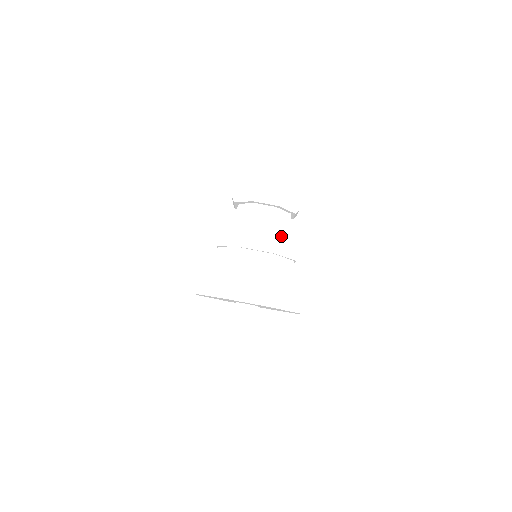
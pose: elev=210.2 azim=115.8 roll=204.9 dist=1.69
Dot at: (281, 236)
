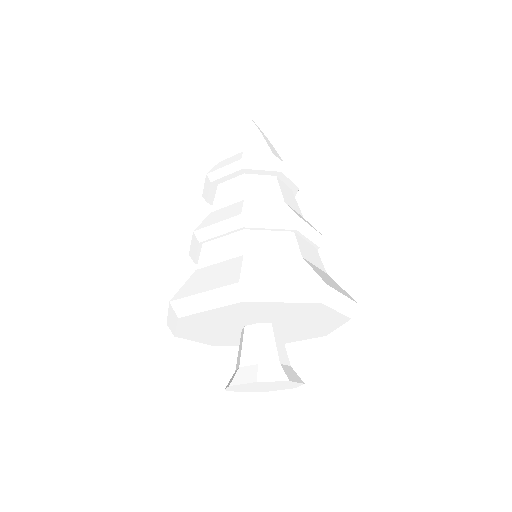
Dot at: (256, 204)
